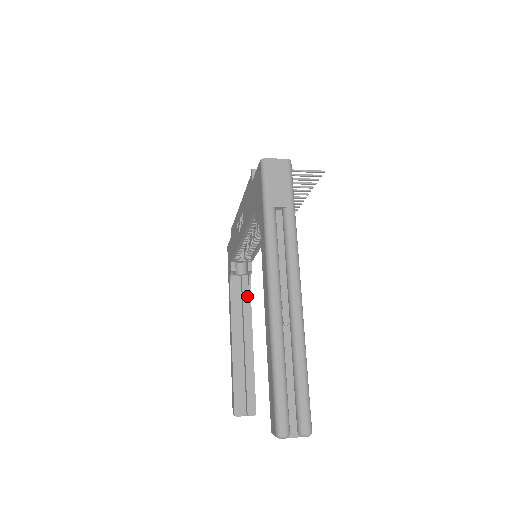
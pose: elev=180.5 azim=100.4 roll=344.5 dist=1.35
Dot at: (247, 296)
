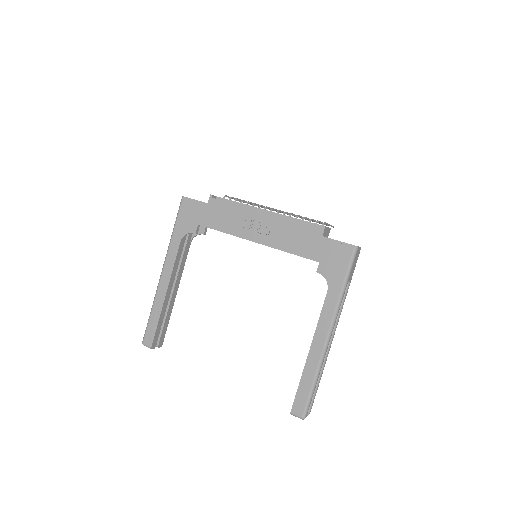
Dot at: (187, 250)
